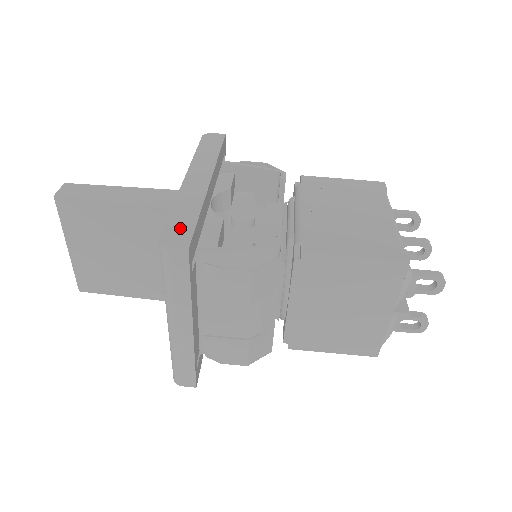
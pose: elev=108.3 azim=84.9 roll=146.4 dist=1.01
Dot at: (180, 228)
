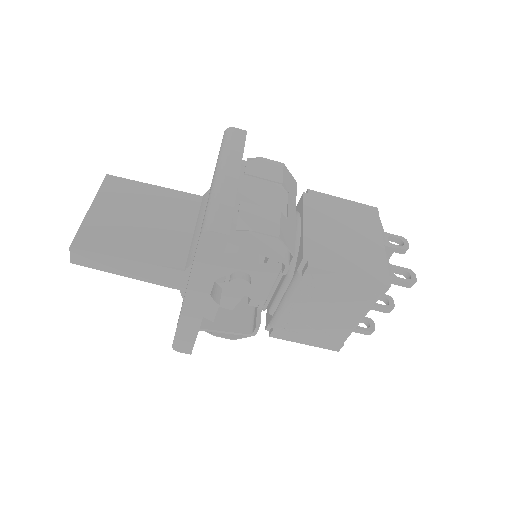
Dot at: (185, 342)
